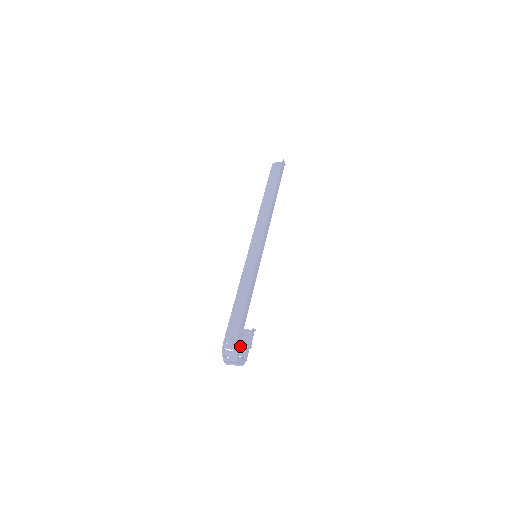
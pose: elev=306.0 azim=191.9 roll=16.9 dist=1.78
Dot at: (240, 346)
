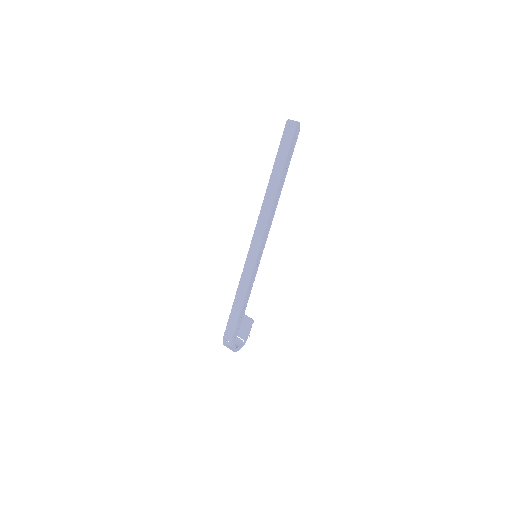
Dot at: (242, 330)
